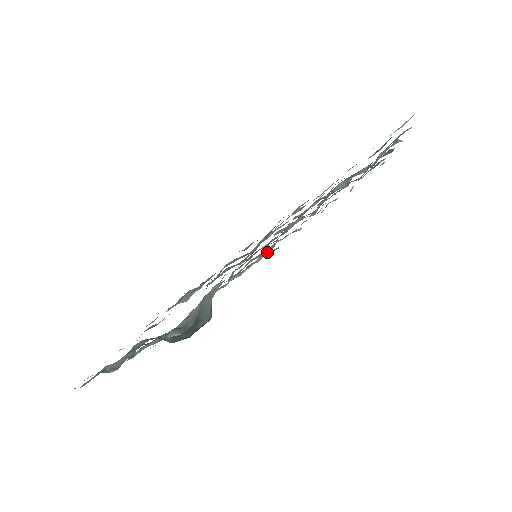
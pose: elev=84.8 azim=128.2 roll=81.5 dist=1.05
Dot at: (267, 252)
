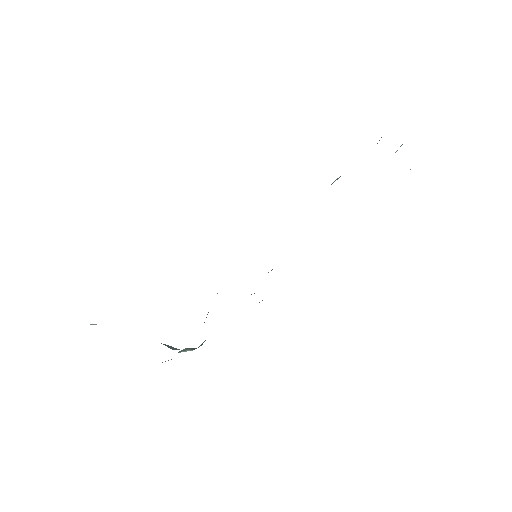
Dot at: occluded
